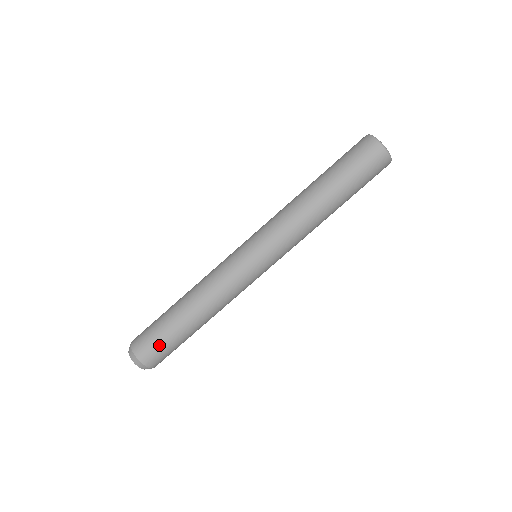
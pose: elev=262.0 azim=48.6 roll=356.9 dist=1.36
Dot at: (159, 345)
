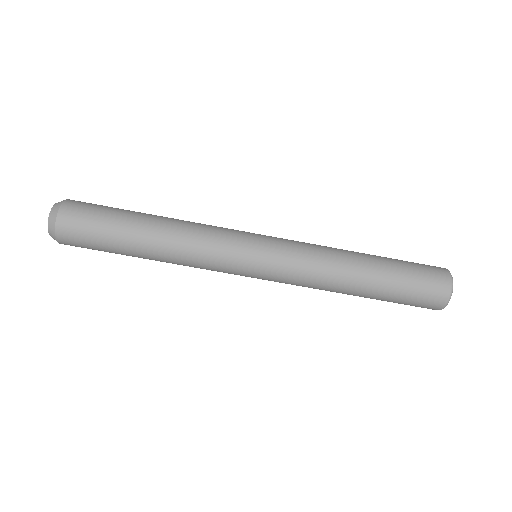
Dot at: (90, 231)
